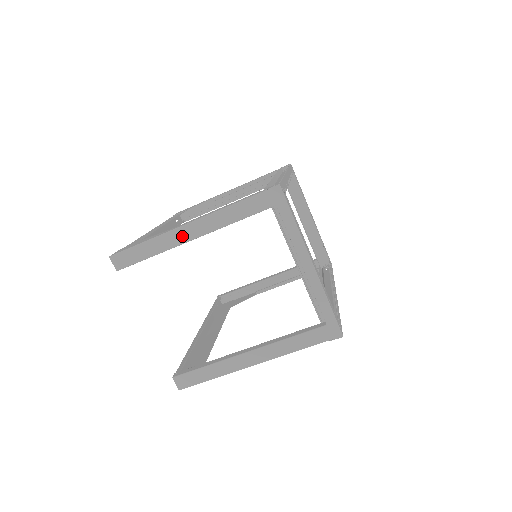
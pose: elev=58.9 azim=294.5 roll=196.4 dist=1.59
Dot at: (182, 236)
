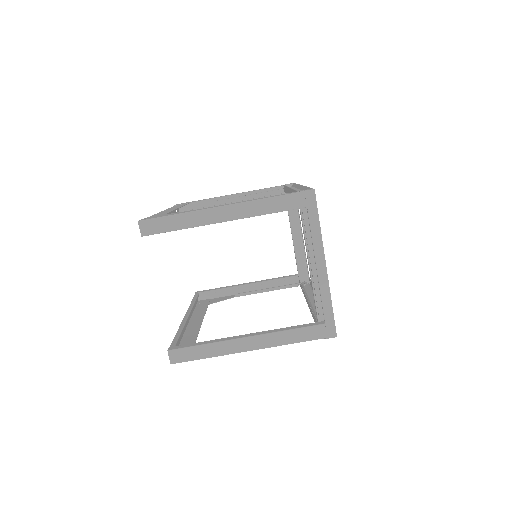
Dot at: (214, 216)
